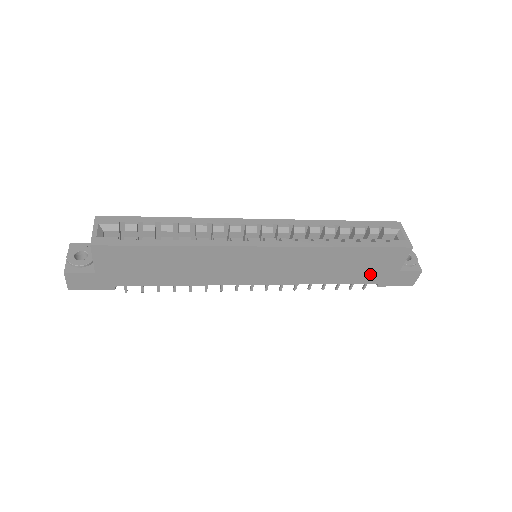
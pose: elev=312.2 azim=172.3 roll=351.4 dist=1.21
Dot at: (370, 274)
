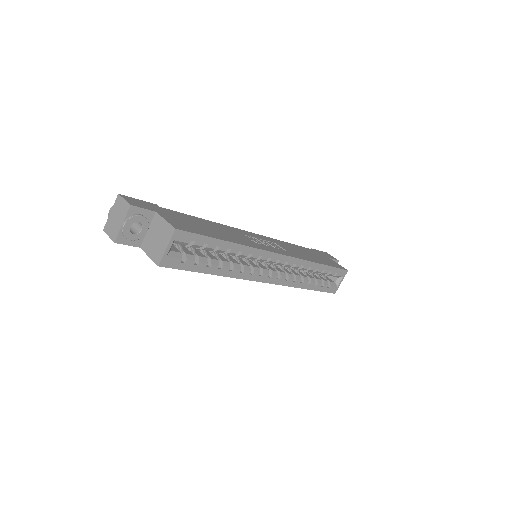
Dot at: occluded
